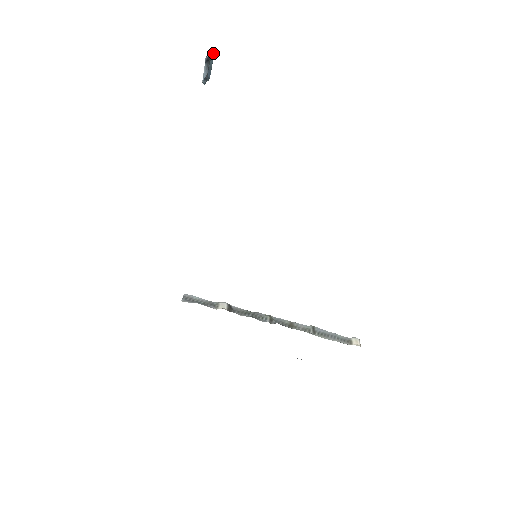
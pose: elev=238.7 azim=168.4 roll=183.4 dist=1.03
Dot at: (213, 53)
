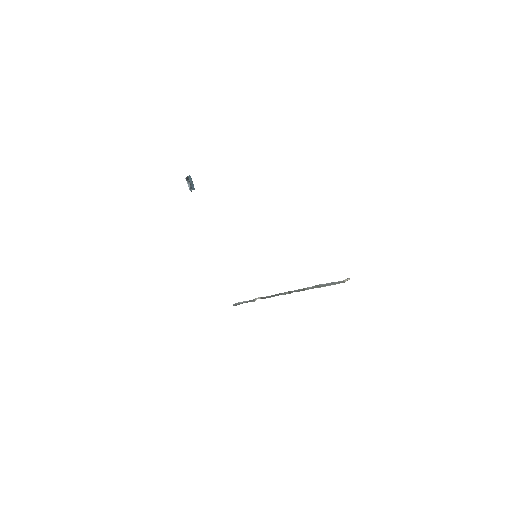
Dot at: occluded
